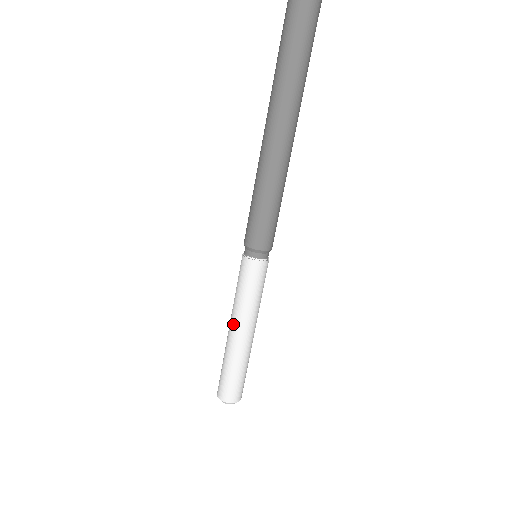
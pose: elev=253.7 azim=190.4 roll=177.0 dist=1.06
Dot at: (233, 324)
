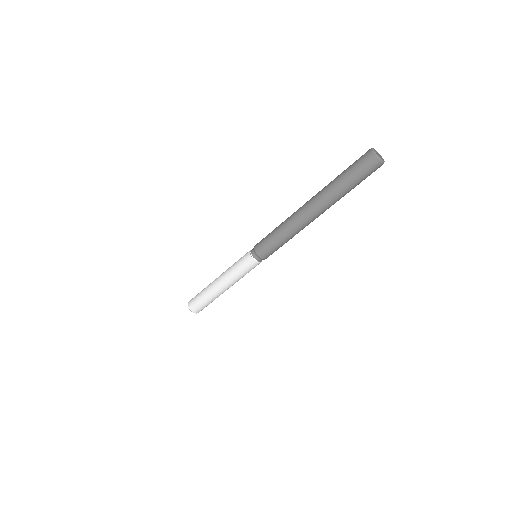
Dot at: (221, 277)
